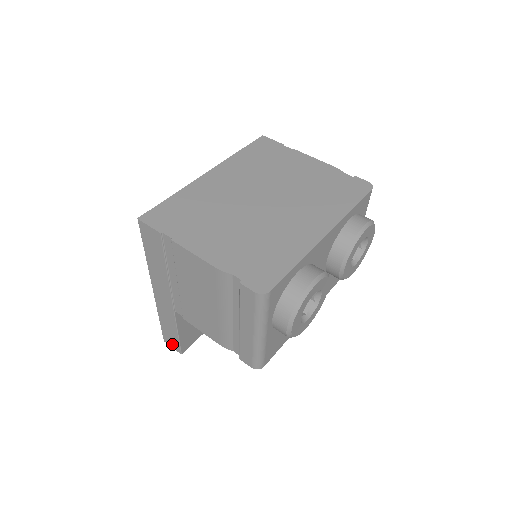
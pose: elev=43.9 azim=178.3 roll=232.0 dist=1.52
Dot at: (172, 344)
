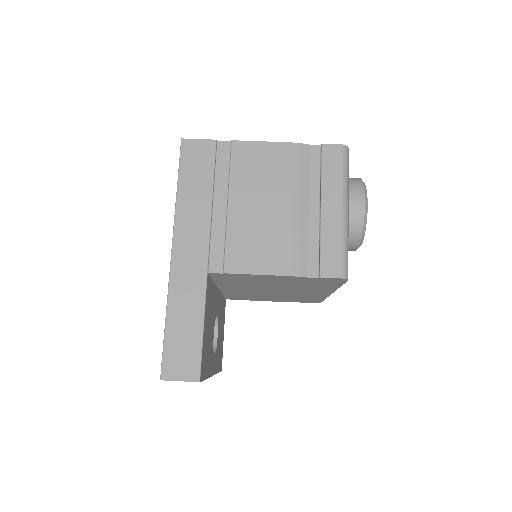
Dot at: (182, 369)
